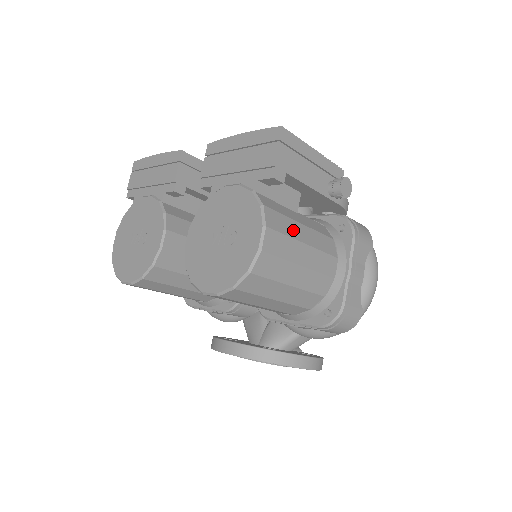
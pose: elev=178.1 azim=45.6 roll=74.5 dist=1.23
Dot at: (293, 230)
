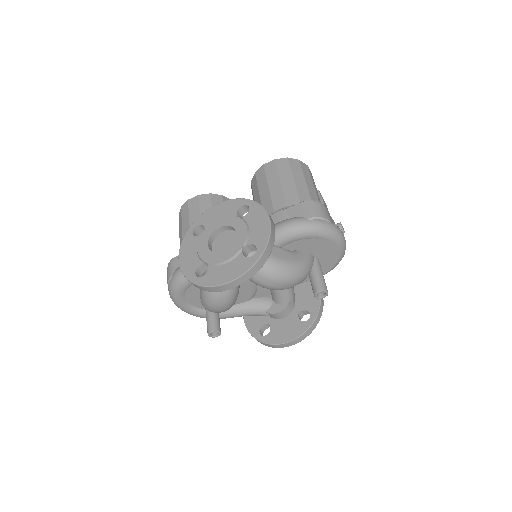
Dot at: occluded
